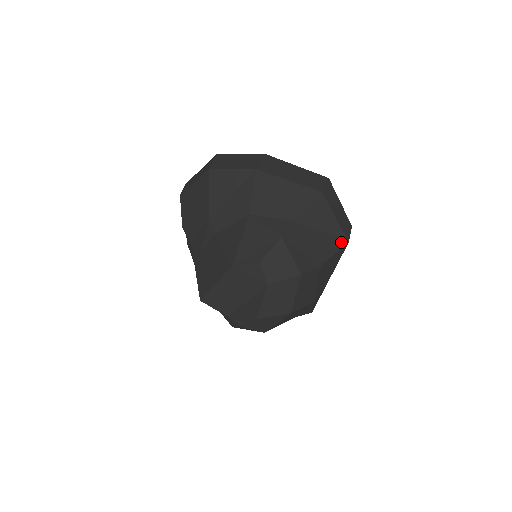
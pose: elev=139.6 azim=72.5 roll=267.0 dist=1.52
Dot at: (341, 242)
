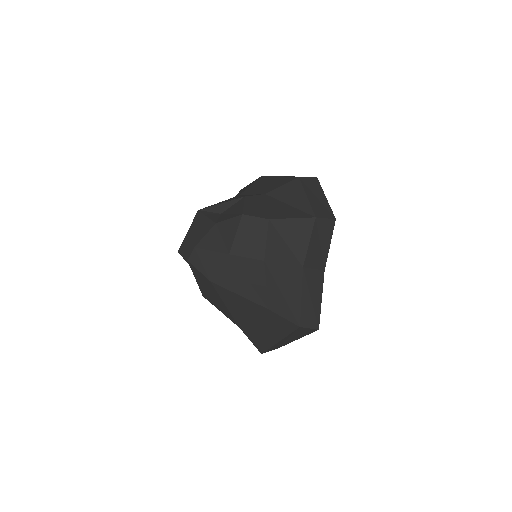
Dot at: (306, 215)
